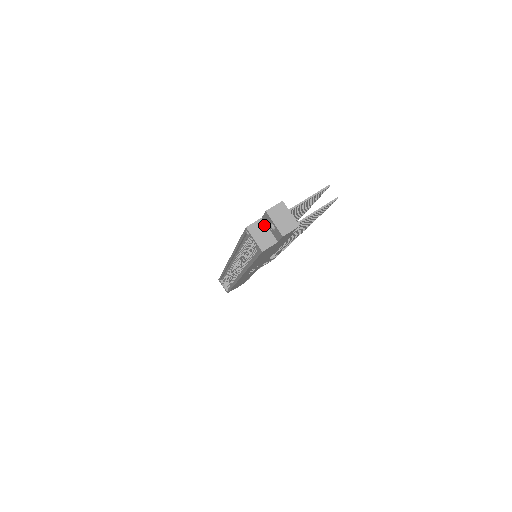
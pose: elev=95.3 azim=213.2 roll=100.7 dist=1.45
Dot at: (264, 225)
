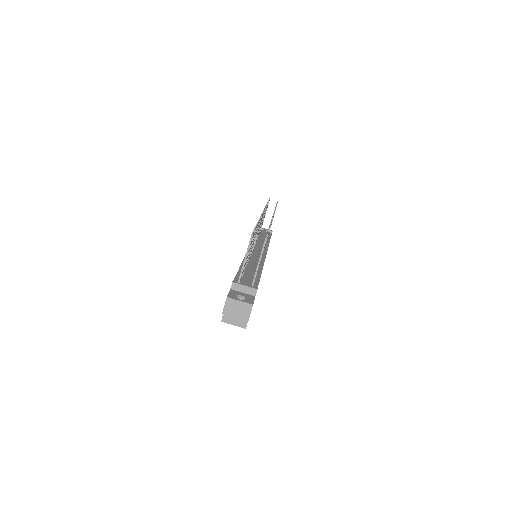
Dot at: occluded
